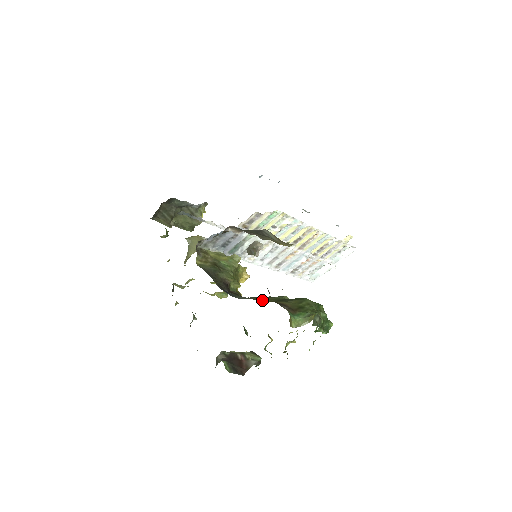
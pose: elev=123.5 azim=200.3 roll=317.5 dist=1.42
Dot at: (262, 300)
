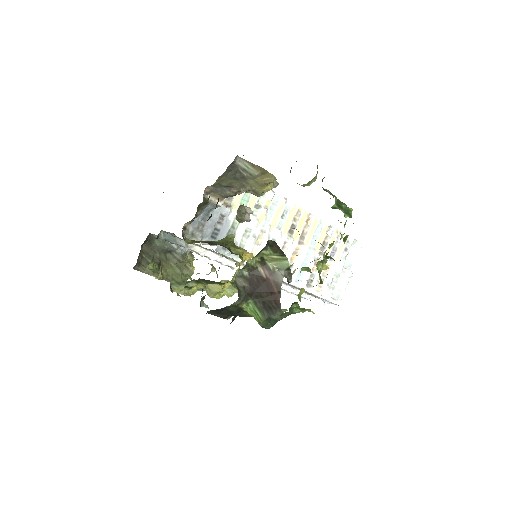
Dot at: occluded
